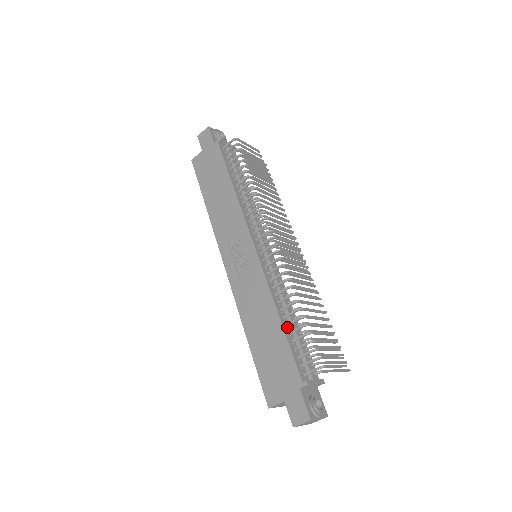
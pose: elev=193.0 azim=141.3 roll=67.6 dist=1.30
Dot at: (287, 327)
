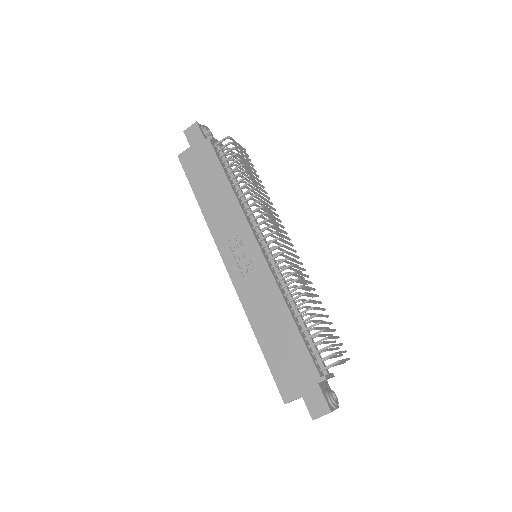
Dot at: (299, 325)
